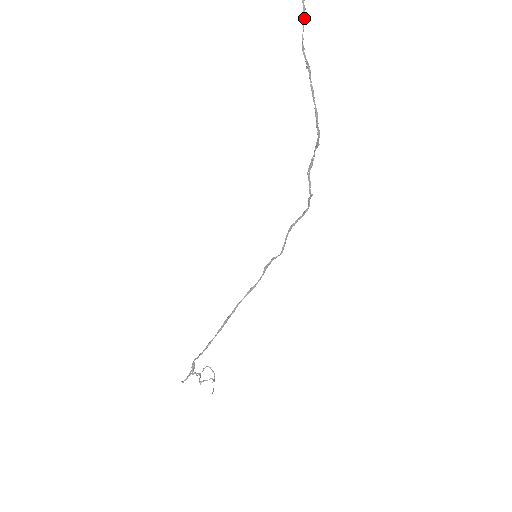
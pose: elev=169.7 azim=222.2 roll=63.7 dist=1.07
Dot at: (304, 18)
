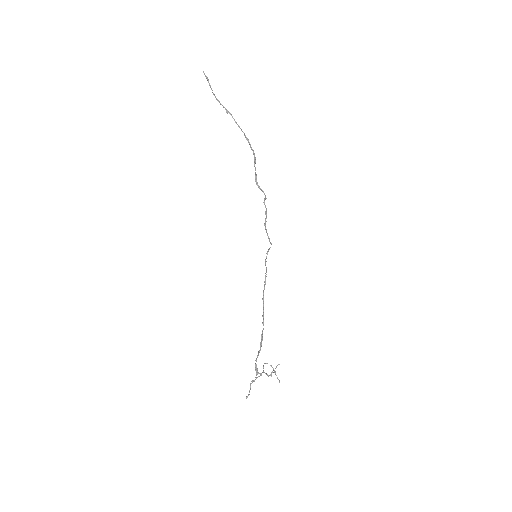
Dot at: (209, 83)
